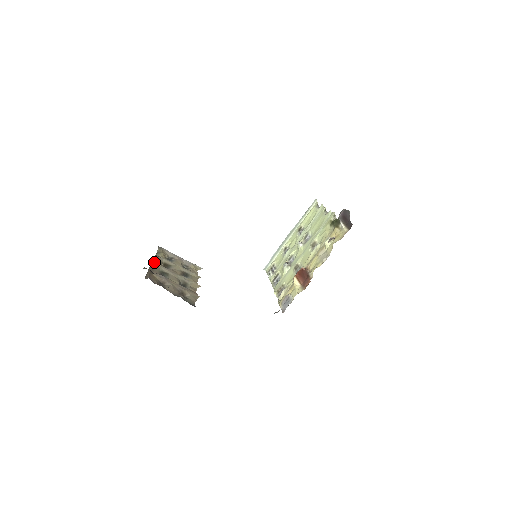
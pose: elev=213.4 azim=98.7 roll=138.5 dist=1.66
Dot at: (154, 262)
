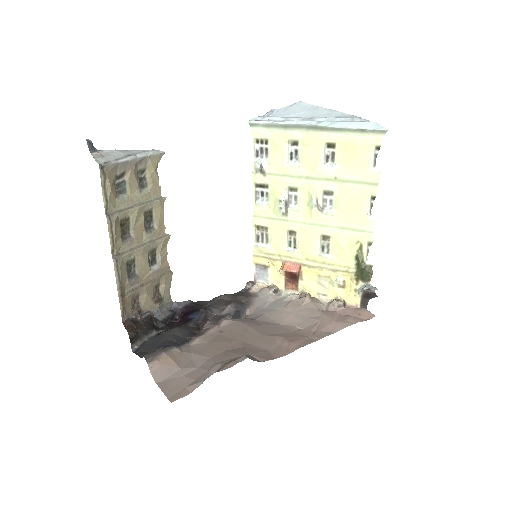
Dot at: (114, 252)
